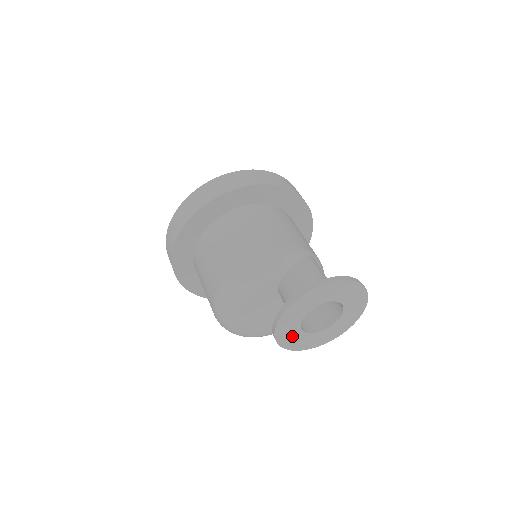
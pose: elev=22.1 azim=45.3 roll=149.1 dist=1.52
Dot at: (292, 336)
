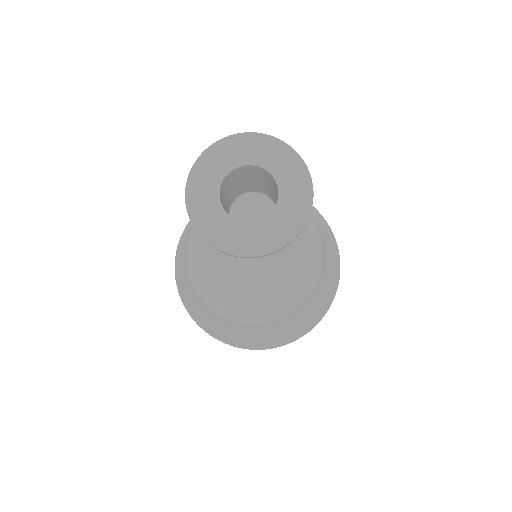
Dot at: (232, 234)
